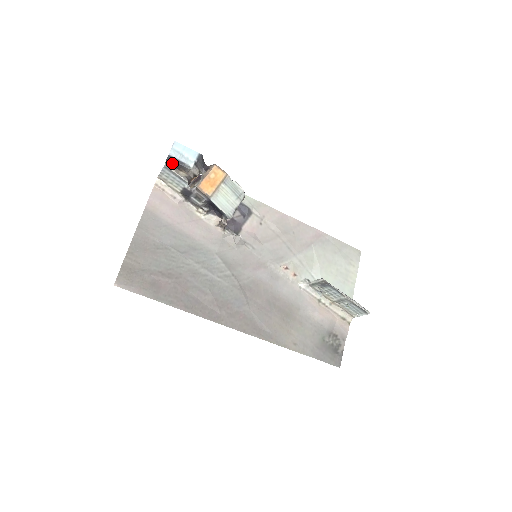
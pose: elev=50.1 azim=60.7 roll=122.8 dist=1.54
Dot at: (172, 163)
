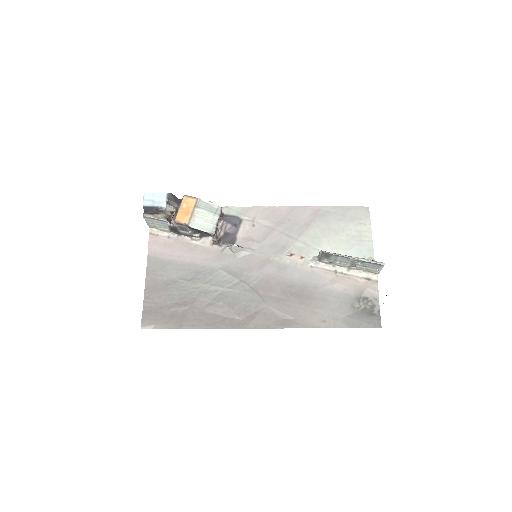
Dot at: (149, 211)
